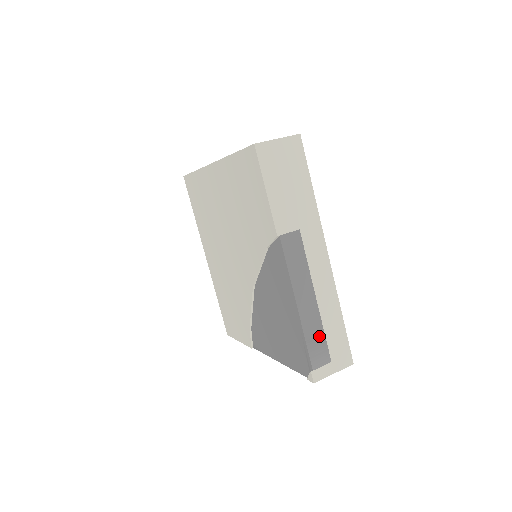
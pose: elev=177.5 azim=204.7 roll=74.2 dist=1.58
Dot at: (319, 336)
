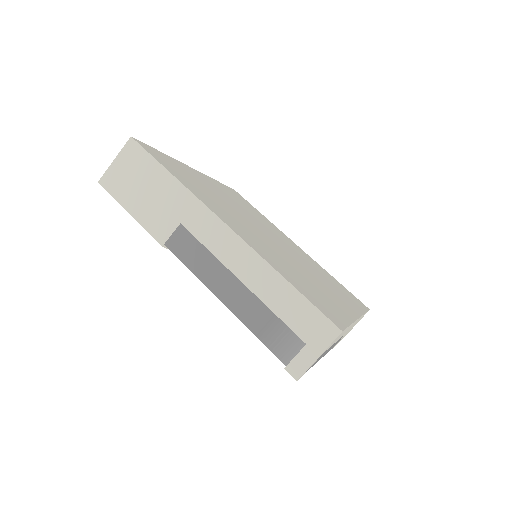
Dot at: (270, 321)
